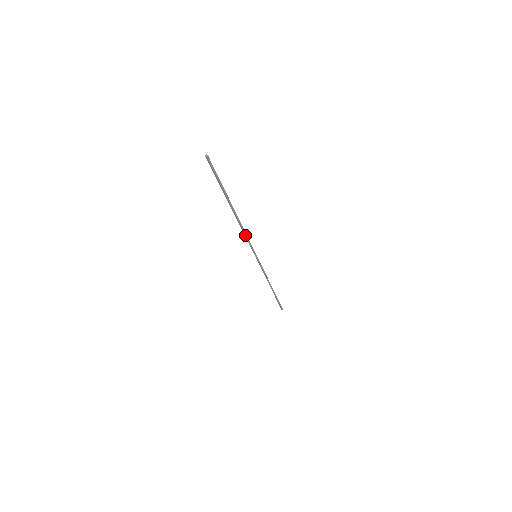
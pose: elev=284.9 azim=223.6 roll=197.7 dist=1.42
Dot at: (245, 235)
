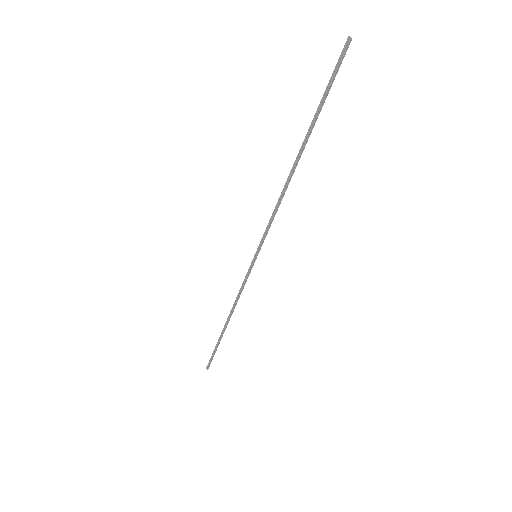
Dot at: (276, 210)
